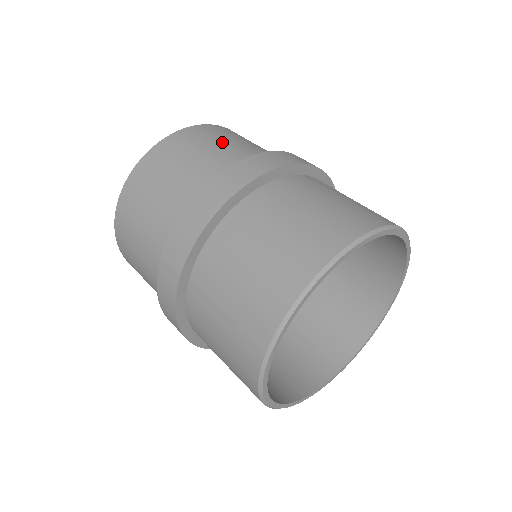
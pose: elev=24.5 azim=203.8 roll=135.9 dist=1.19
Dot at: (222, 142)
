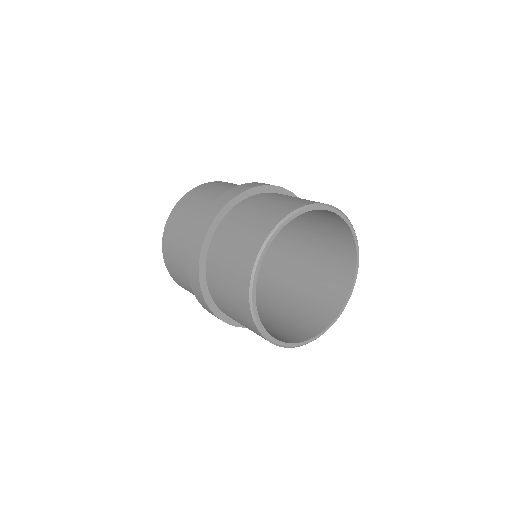
Dot at: (200, 199)
